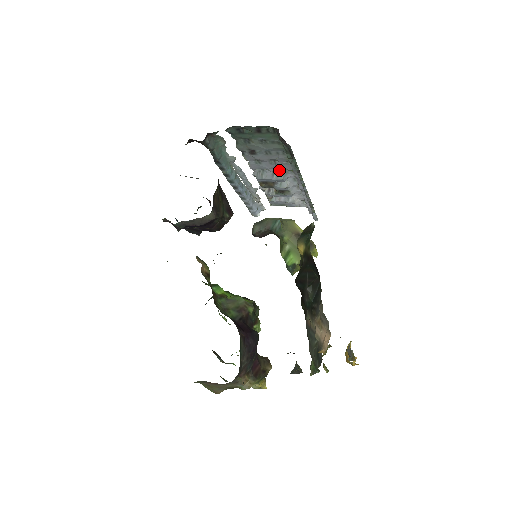
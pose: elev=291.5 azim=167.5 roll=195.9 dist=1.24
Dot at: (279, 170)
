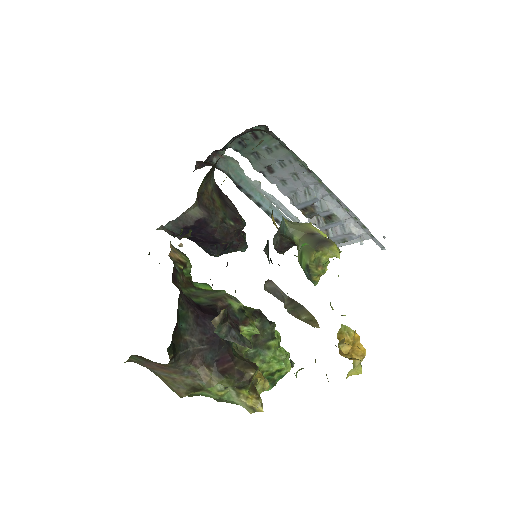
Dot at: (308, 187)
